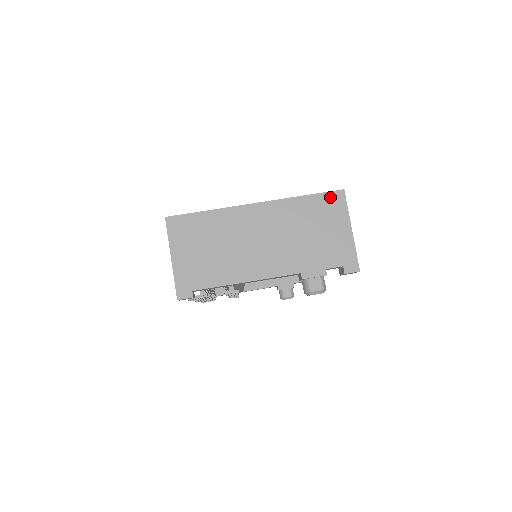
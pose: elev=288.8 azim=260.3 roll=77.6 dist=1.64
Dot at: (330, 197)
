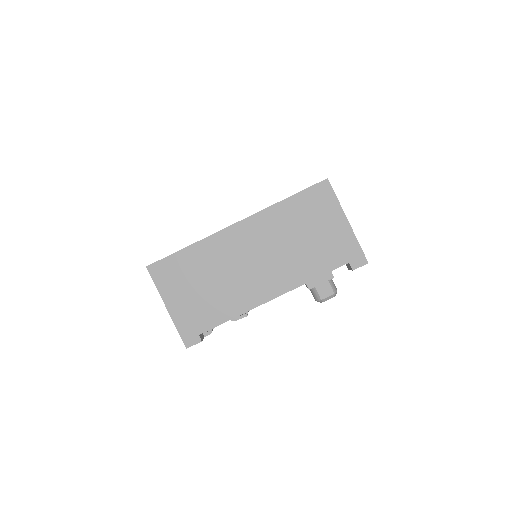
Dot at: (315, 192)
